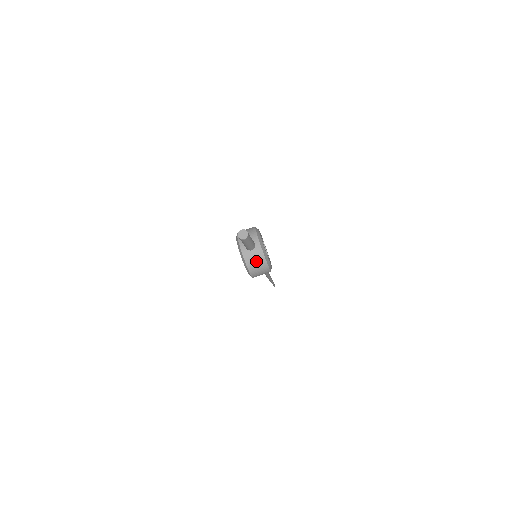
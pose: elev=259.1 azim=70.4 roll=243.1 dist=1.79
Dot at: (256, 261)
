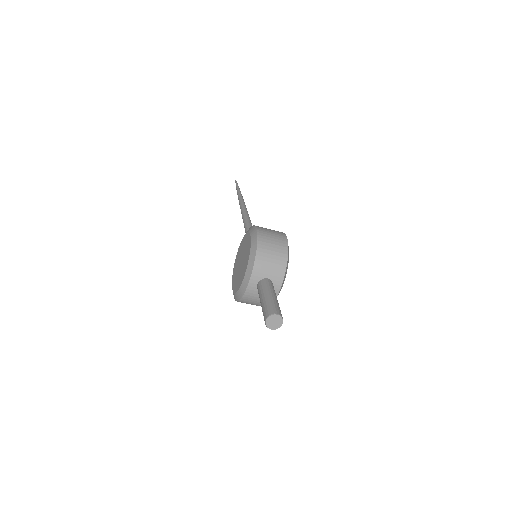
Dot at: (256, 302)
